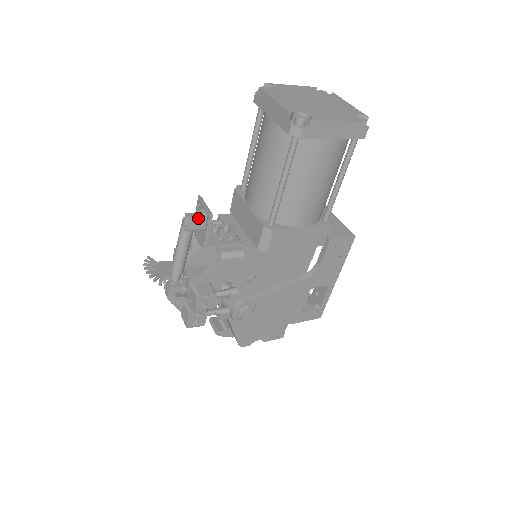
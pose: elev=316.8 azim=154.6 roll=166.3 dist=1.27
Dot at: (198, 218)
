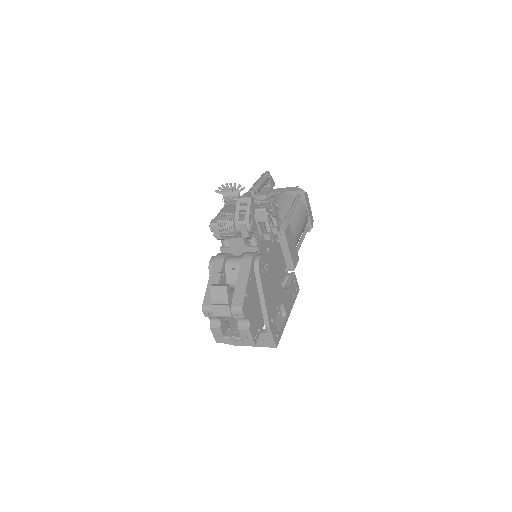
Dot at: occluded
